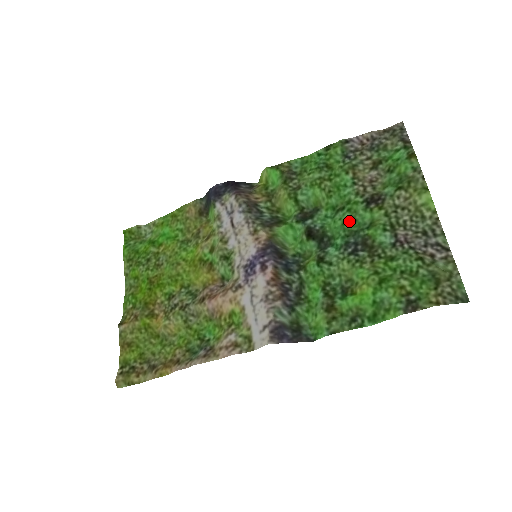
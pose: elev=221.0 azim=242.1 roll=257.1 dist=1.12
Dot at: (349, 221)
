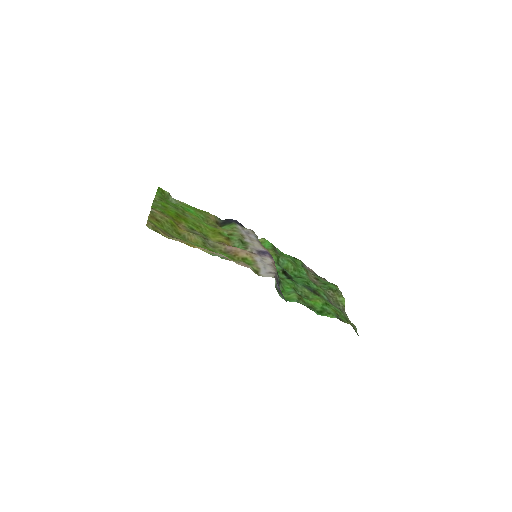
Dot at: (306, 282)
